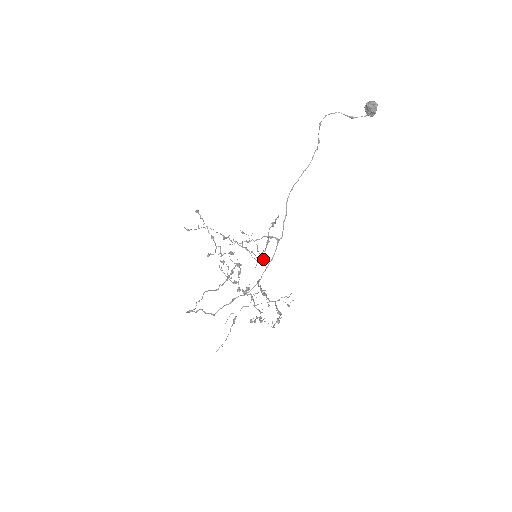
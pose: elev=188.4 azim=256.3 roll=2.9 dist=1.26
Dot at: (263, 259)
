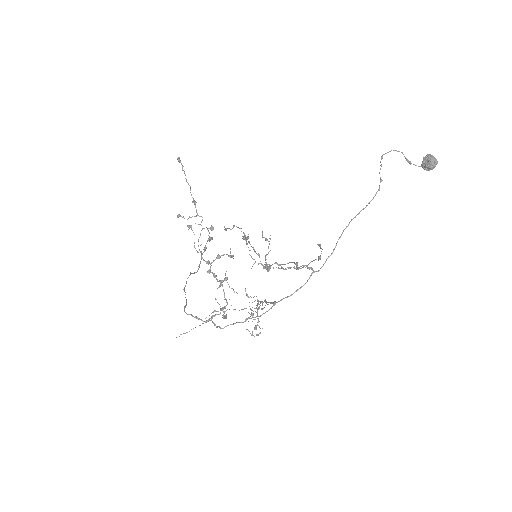
Dot at: (269, 267)
